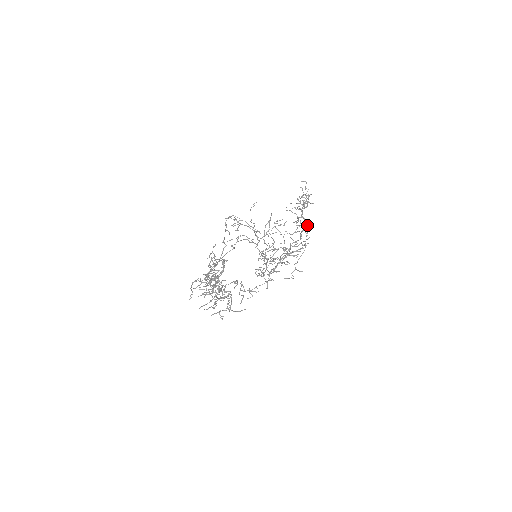
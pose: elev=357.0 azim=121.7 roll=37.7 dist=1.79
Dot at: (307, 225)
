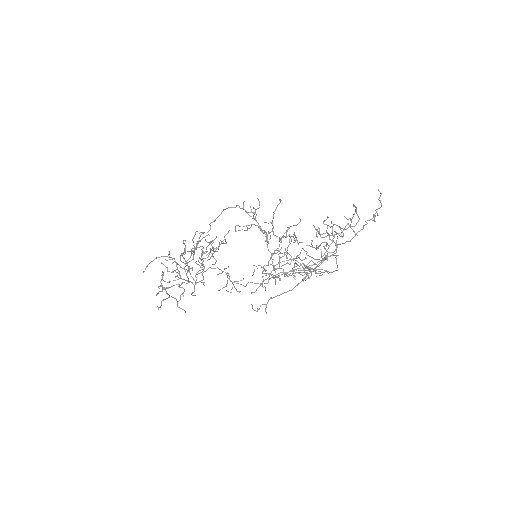
Dot at: (327, 258)
